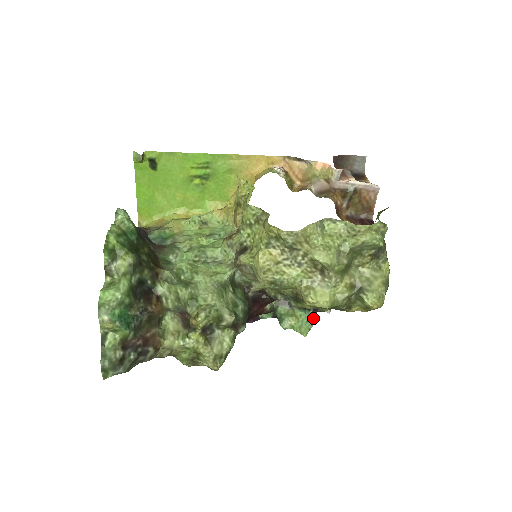
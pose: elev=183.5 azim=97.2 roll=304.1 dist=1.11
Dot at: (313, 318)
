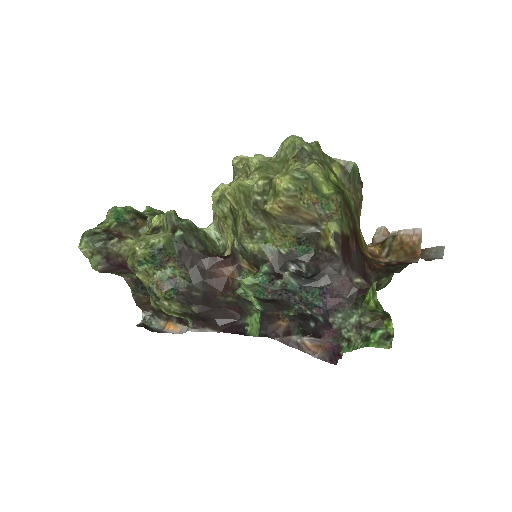
Dot at: (265, 275)
